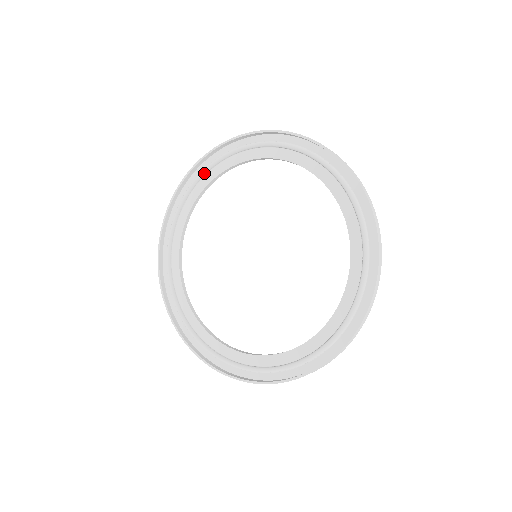
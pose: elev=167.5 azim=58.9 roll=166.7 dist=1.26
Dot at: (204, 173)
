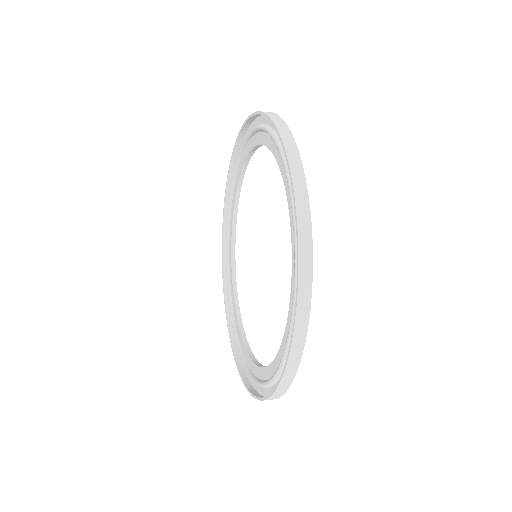
Dot at: (264, 130)
